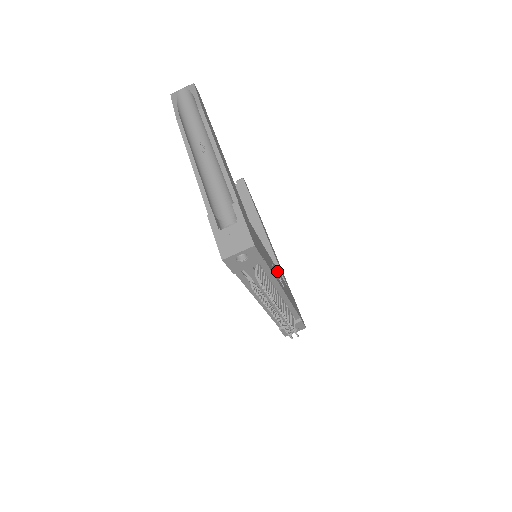
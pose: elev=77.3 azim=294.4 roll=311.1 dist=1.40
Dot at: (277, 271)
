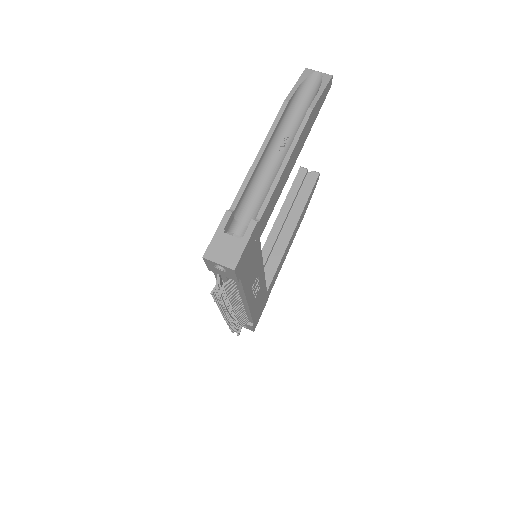
Dot at: (262, 281)
